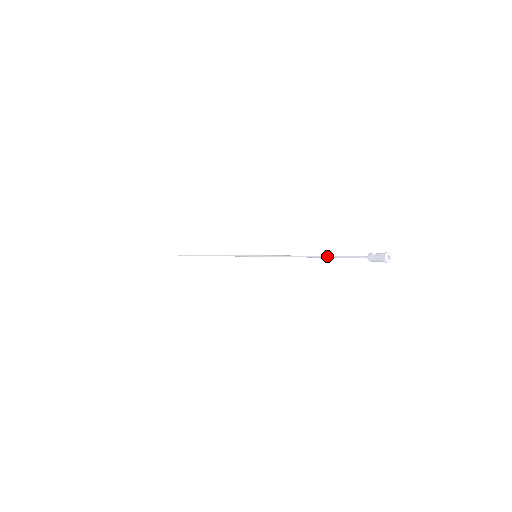
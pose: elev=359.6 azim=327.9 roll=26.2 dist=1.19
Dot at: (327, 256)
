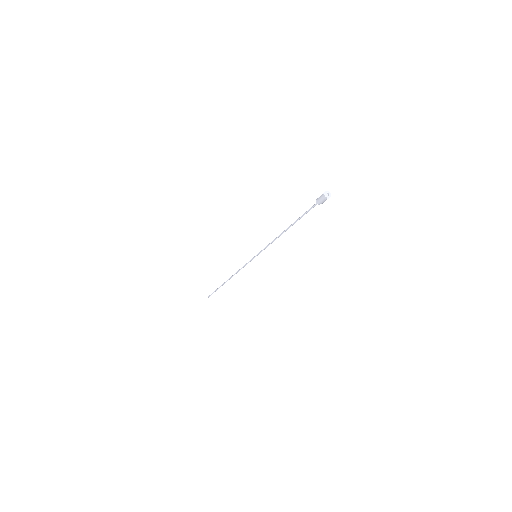
Dot at: (295, 221)
